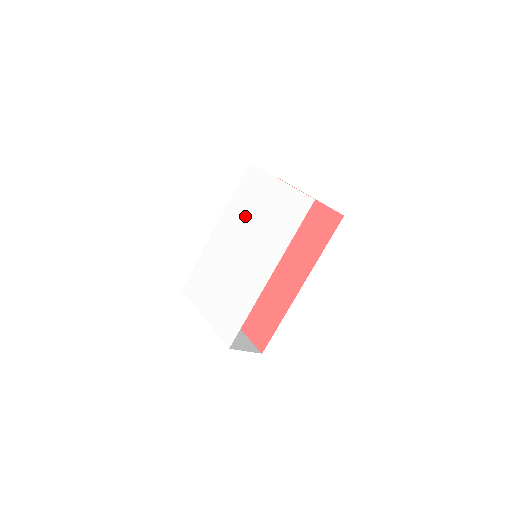
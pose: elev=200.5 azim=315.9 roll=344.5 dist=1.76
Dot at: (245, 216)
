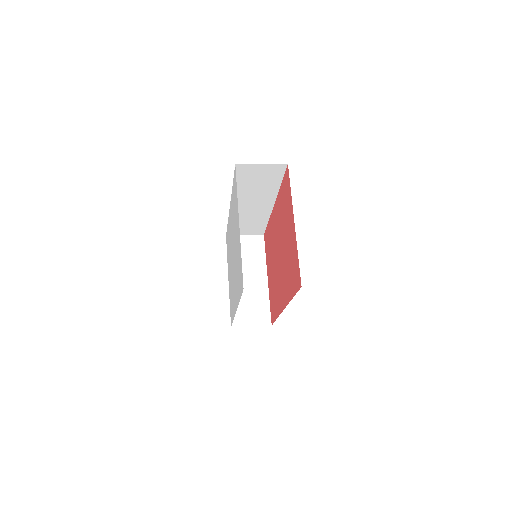
Dot at: (233, 226)
